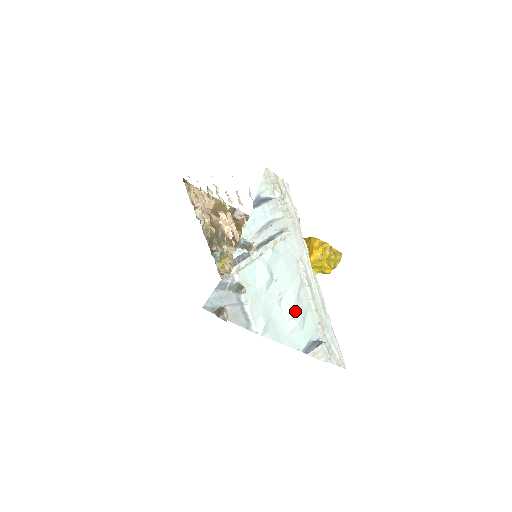
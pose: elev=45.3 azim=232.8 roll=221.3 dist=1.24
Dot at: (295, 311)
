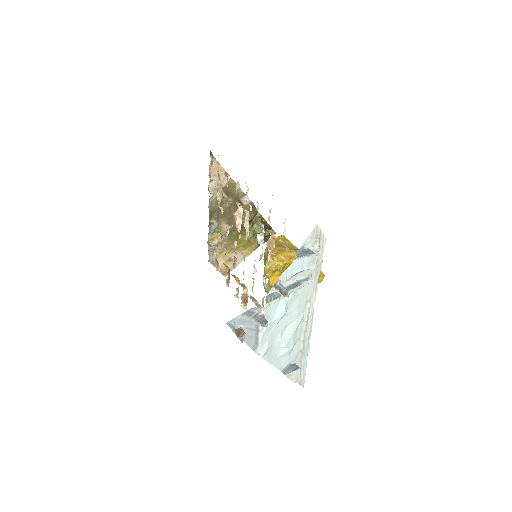
Dot at: (290, 341)
